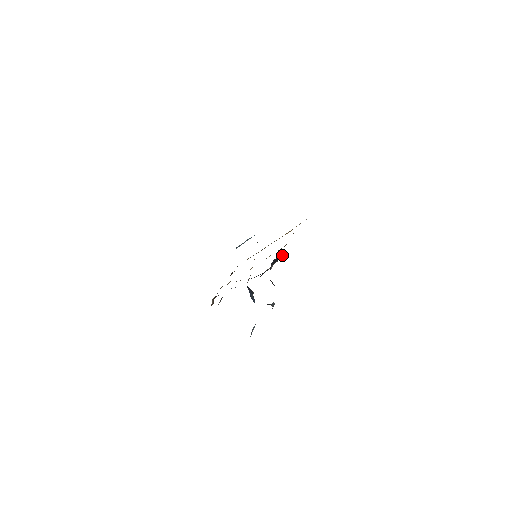
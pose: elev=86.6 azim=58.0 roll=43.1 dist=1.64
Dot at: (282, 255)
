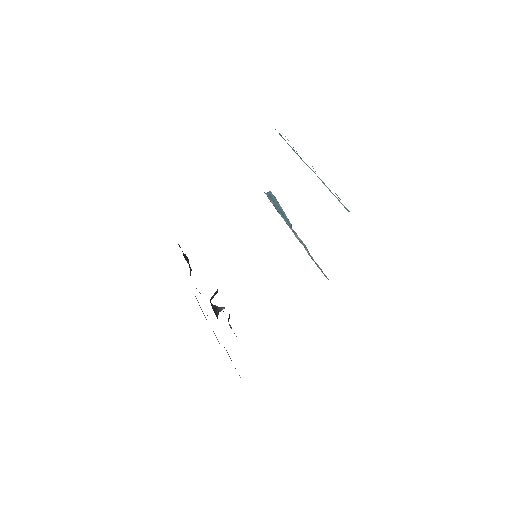
Dot at: occluded
